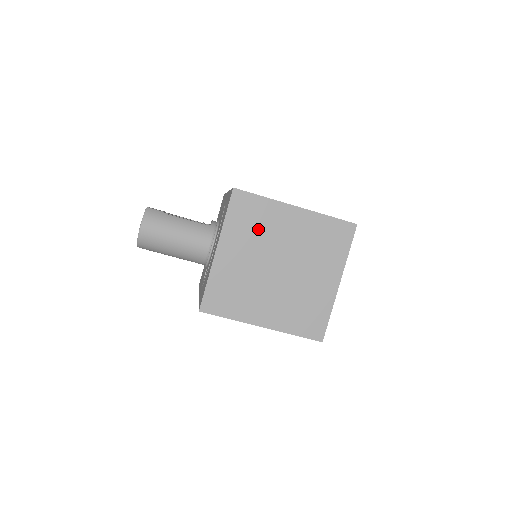
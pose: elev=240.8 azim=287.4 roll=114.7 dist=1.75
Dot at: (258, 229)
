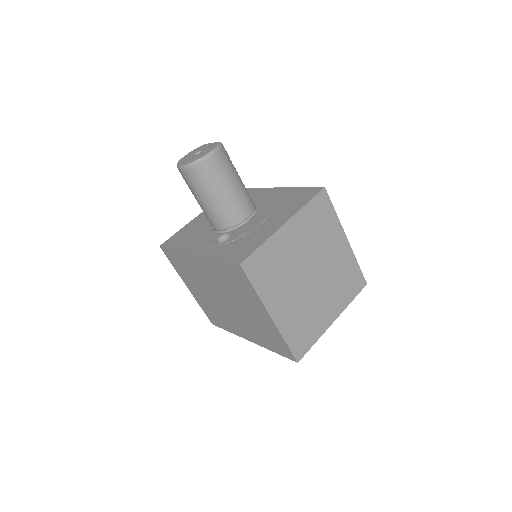
Dot at: (318, 233)
